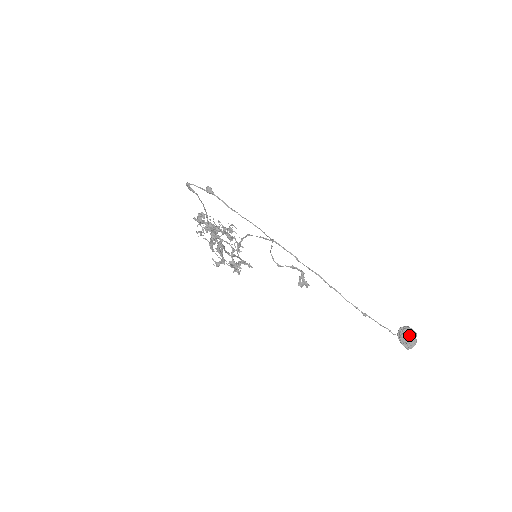
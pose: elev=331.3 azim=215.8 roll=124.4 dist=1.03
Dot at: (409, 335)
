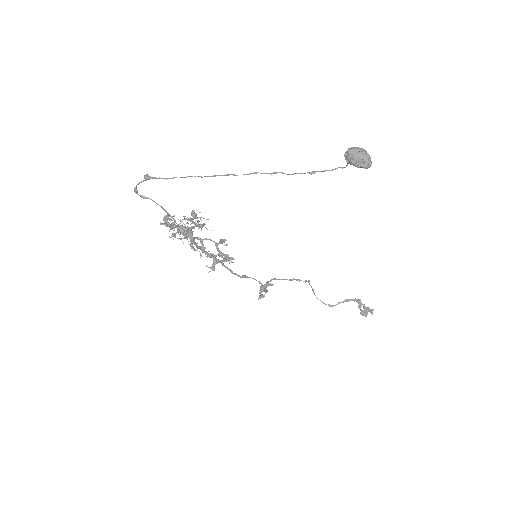
Dot at: (355, 152)
